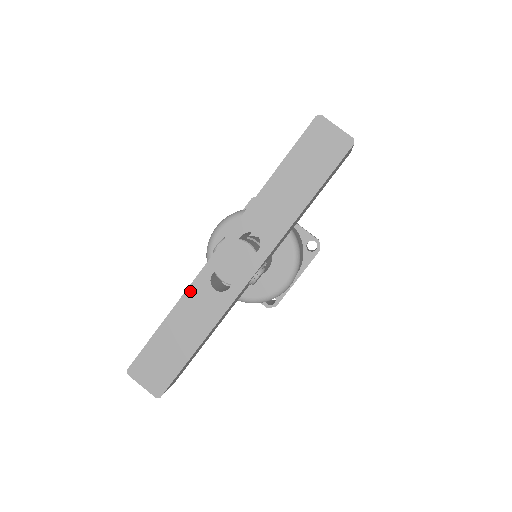
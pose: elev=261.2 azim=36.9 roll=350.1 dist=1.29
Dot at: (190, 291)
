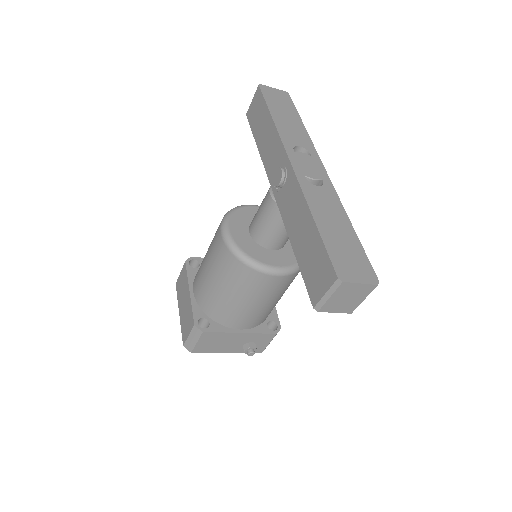
Dot at: (306, 194)
